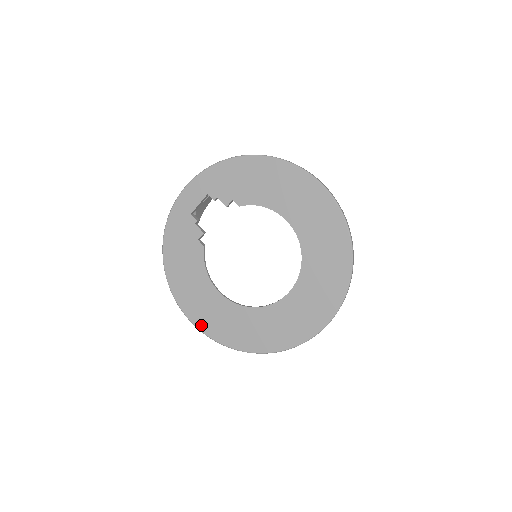
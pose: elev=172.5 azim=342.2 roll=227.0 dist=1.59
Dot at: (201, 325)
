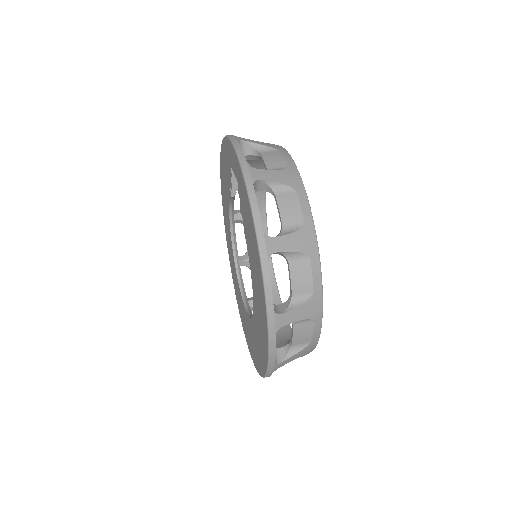
Dot at: (224, 216)
